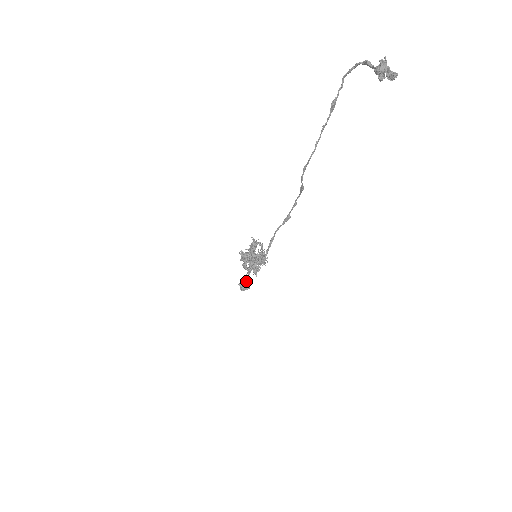
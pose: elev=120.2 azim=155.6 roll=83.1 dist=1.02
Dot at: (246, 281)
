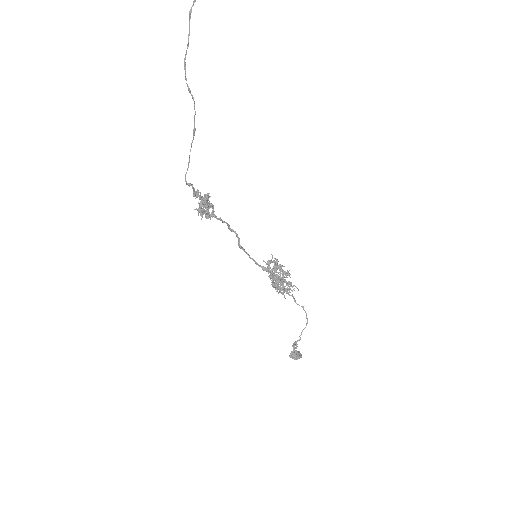
Dot at: (294, 344)
